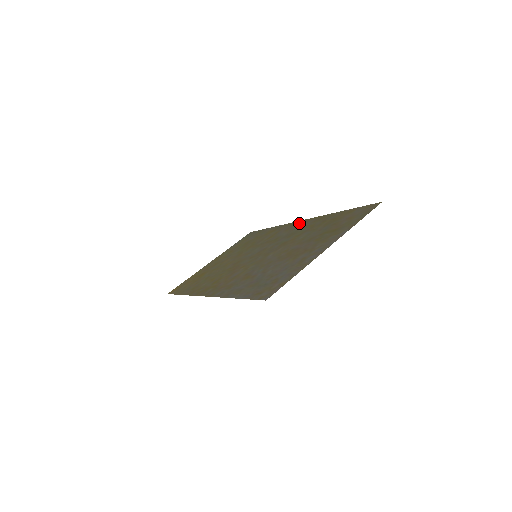
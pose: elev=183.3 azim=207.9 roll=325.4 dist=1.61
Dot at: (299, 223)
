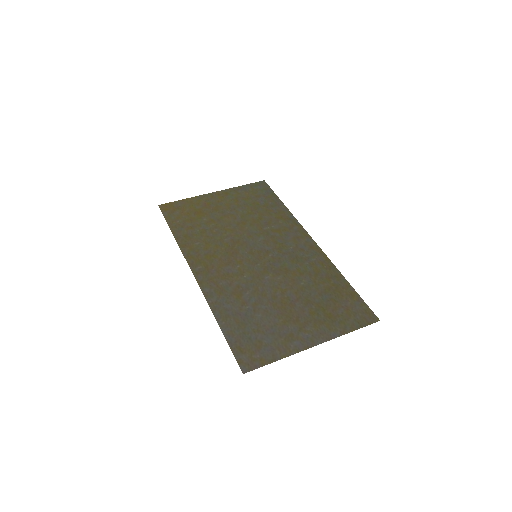
Dot at: (309, 243)
